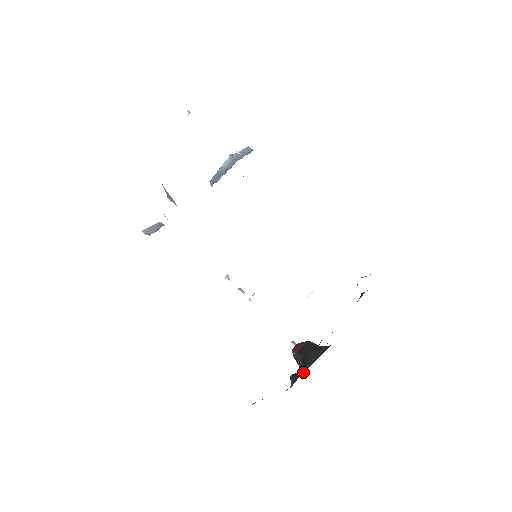
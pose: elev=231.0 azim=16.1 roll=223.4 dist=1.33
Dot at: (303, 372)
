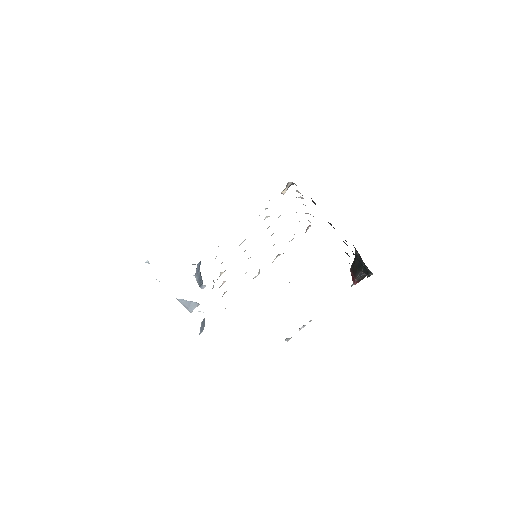
Dot at: (365, 265)
